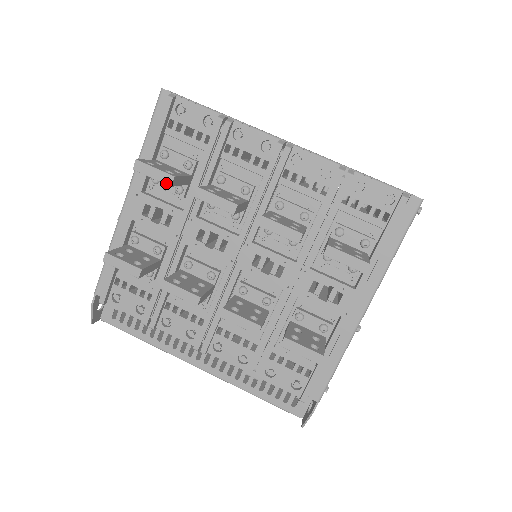
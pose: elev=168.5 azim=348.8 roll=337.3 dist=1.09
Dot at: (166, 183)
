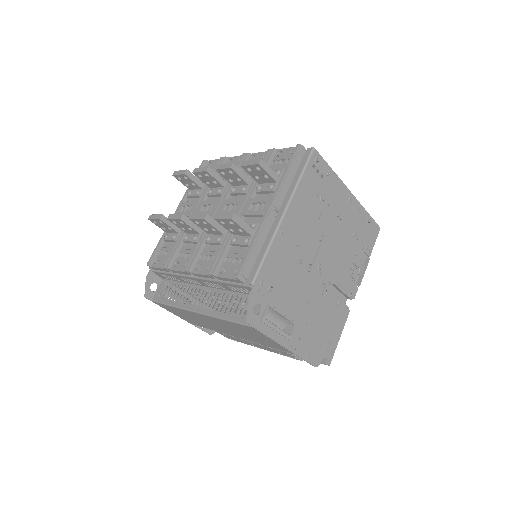
Dot at: (183, 173)
